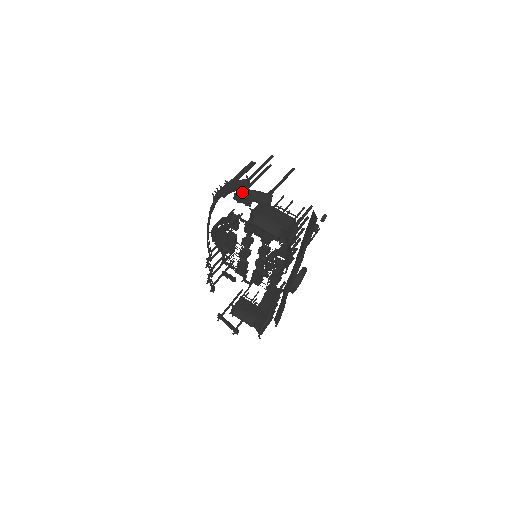
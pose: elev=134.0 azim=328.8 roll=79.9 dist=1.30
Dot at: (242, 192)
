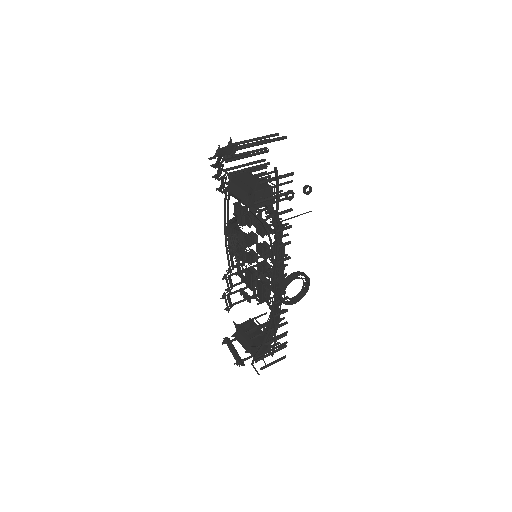
Dot at: (219, 151)
